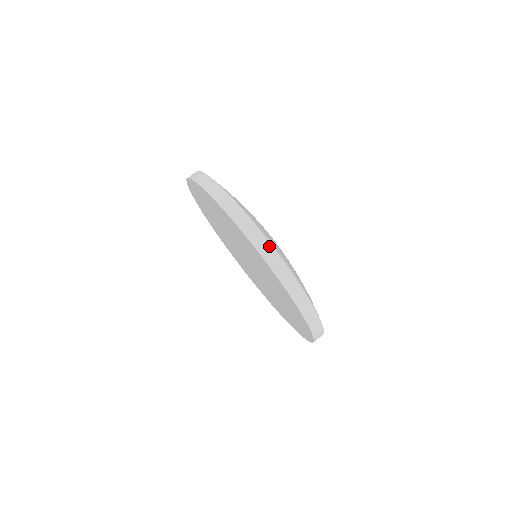
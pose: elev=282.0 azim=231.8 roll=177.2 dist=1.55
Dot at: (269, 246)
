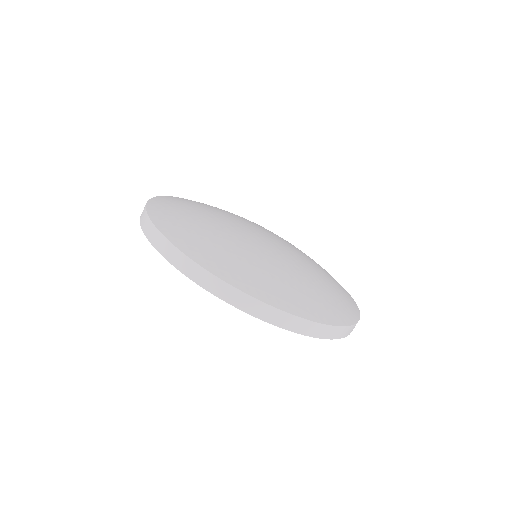
Dot at: (337, 329)
